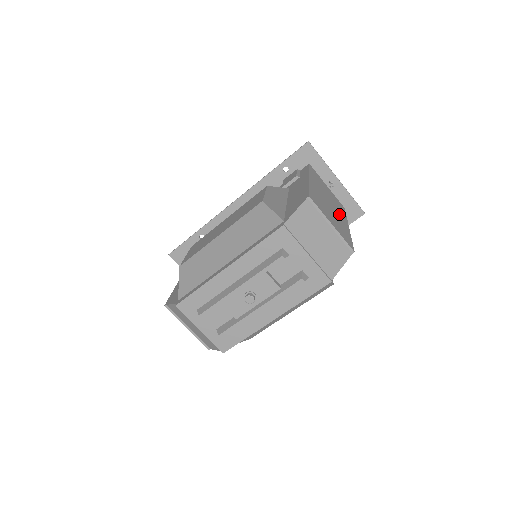
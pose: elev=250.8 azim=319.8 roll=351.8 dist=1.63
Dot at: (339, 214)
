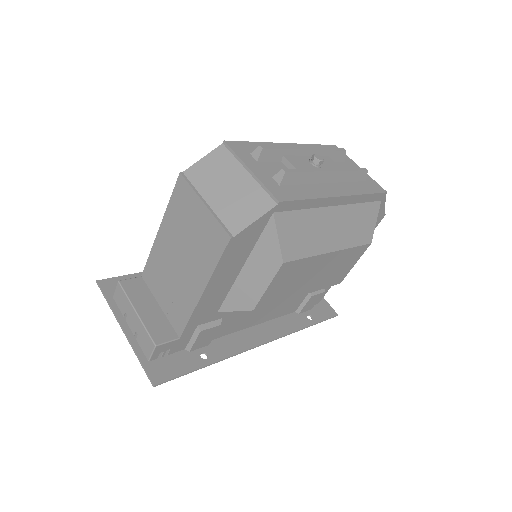
Dot at: occluded
